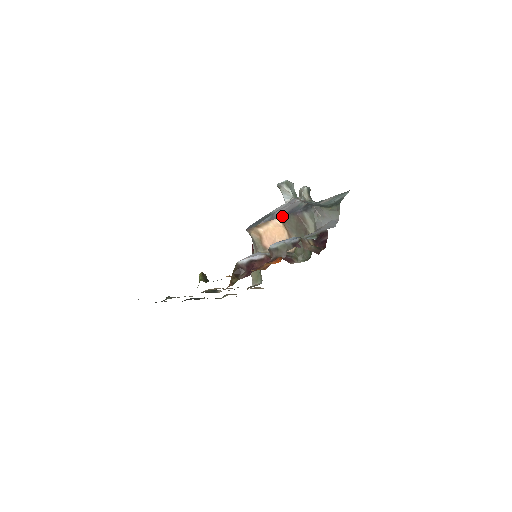
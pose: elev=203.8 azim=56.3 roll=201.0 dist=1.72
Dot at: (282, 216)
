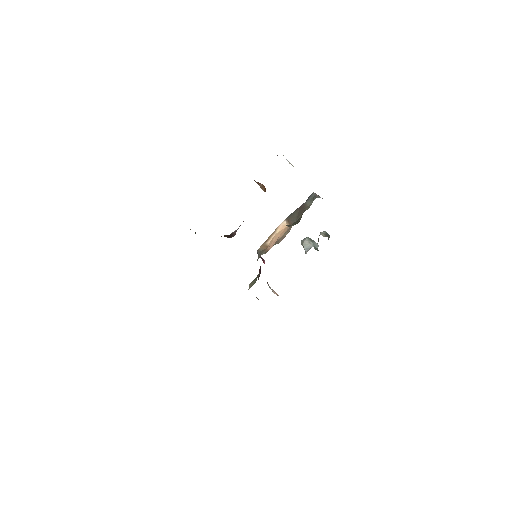
Dot at: (288, 217)
